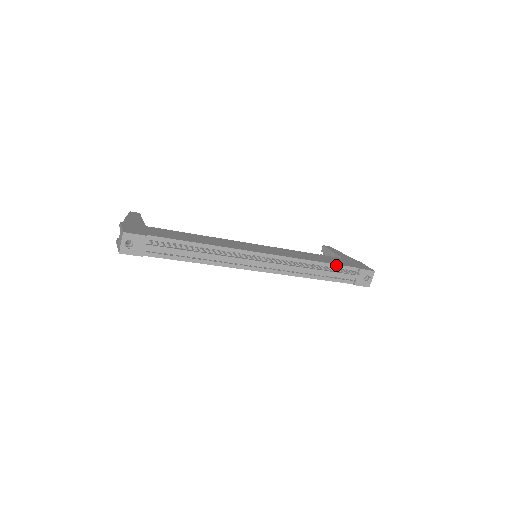
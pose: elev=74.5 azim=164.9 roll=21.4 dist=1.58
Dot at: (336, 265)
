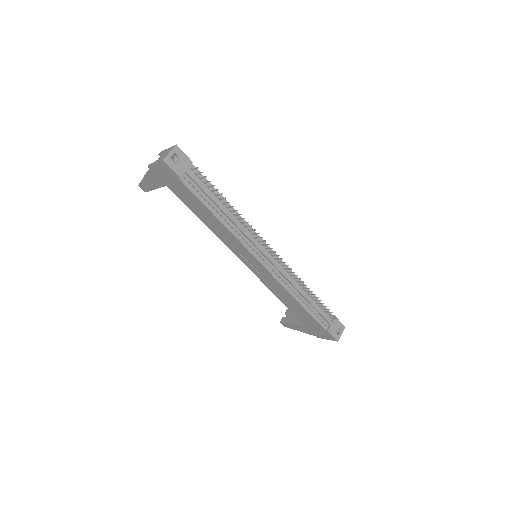
Dot at: (318, 301)
